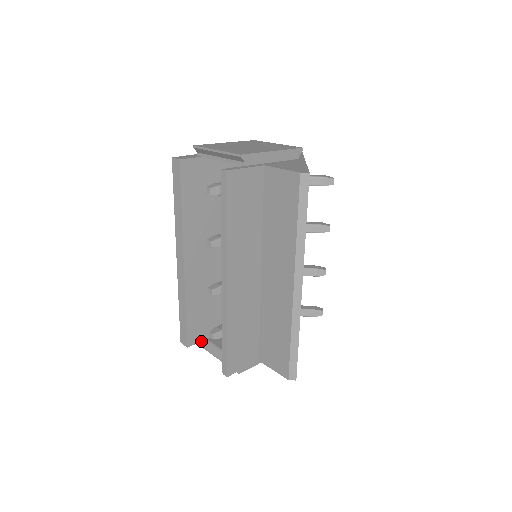
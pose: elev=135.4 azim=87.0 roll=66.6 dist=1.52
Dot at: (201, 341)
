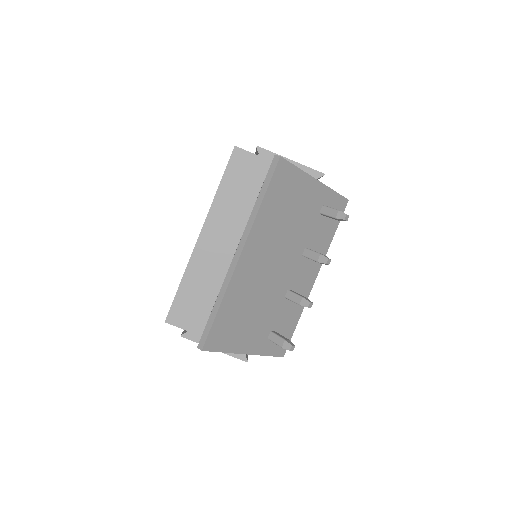
Dot at: occluded
